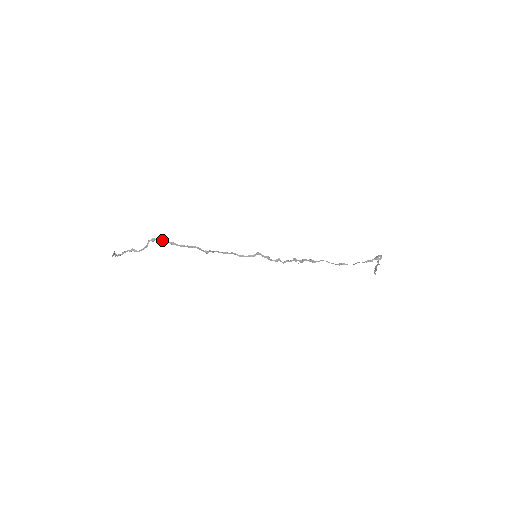
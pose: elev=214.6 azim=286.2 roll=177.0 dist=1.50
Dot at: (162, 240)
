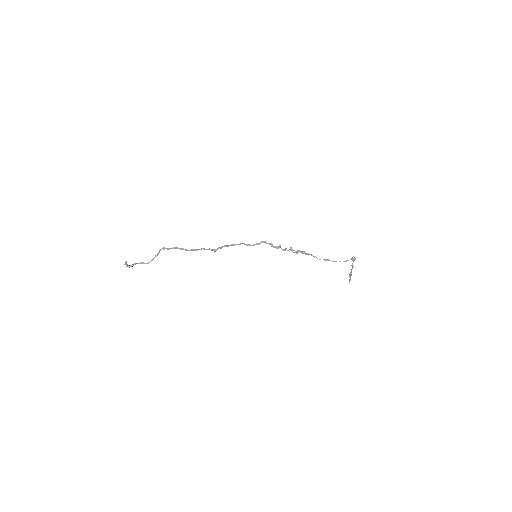
Dot at: (173, 247)
